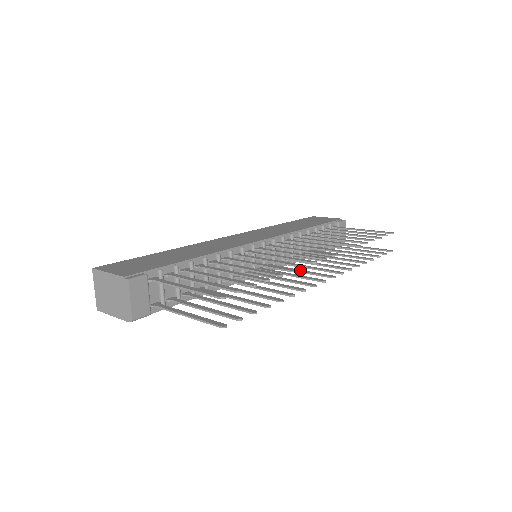
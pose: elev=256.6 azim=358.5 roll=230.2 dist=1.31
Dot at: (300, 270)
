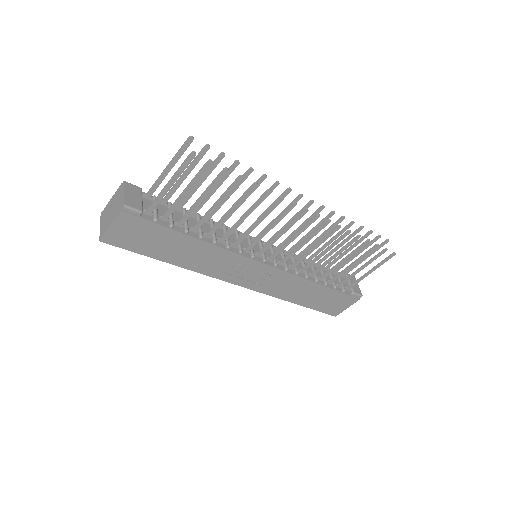
Dot at: (293, 237)
